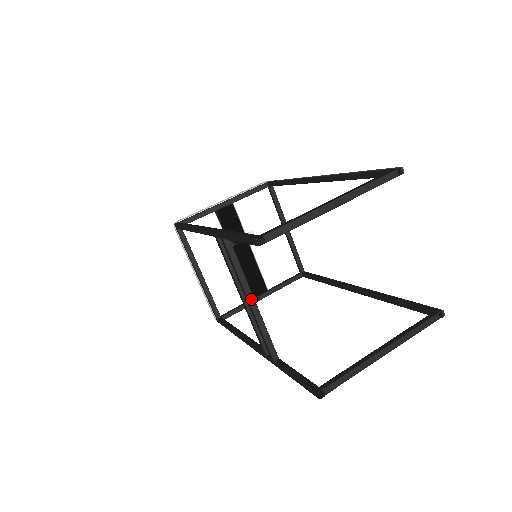
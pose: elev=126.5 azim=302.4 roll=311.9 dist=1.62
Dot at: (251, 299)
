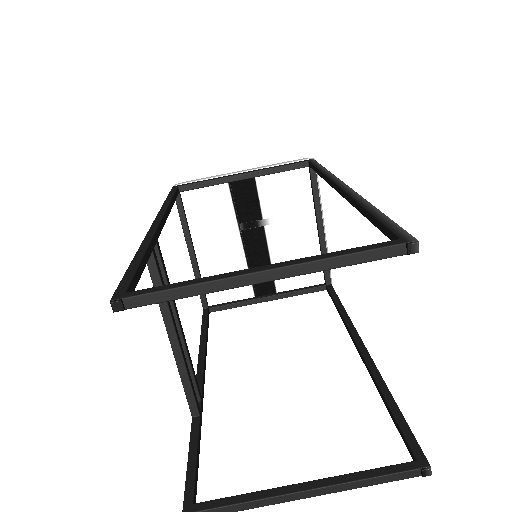
Dot at: (173, 338)
